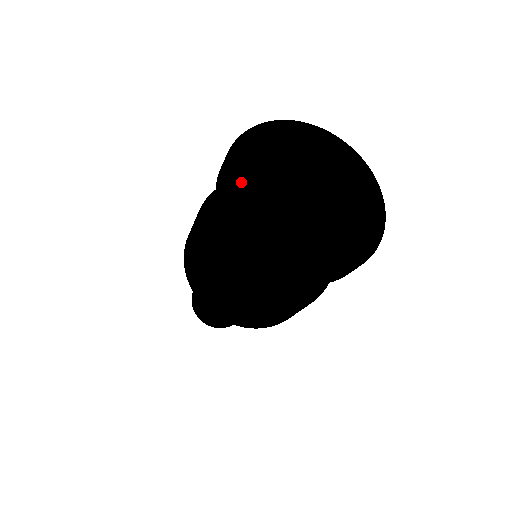
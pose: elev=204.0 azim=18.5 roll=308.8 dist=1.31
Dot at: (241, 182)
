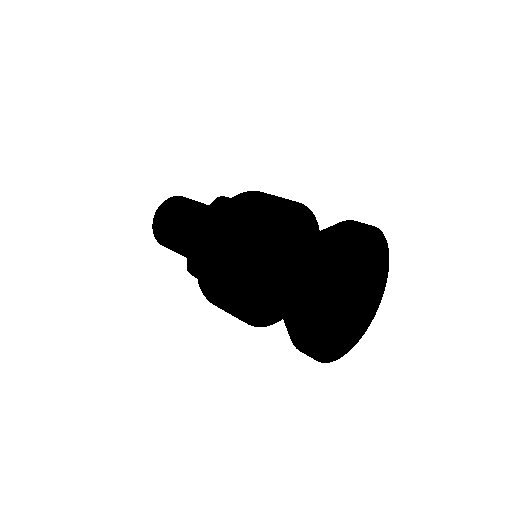
Dot at: (330, 271)
